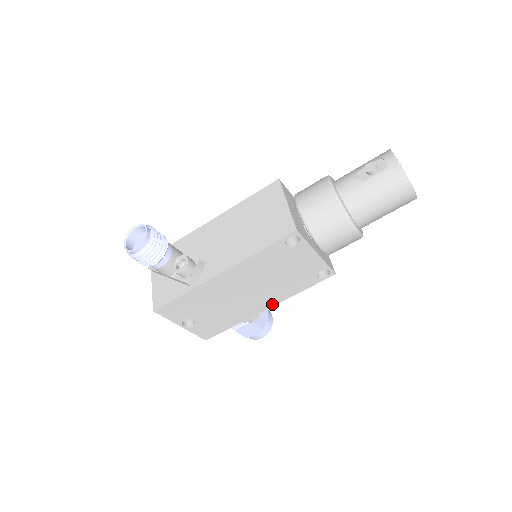
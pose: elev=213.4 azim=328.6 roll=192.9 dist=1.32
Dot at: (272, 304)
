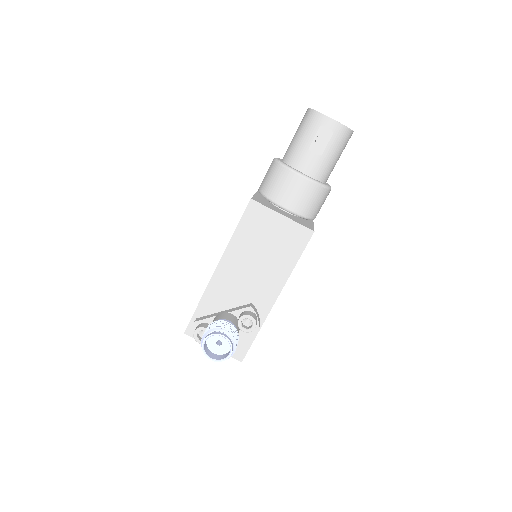
Dot at: occluded
